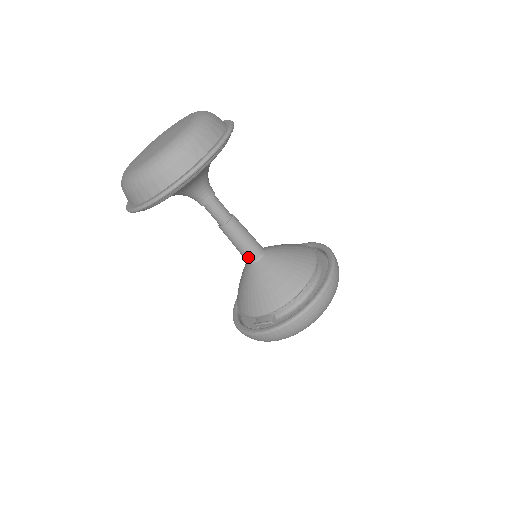
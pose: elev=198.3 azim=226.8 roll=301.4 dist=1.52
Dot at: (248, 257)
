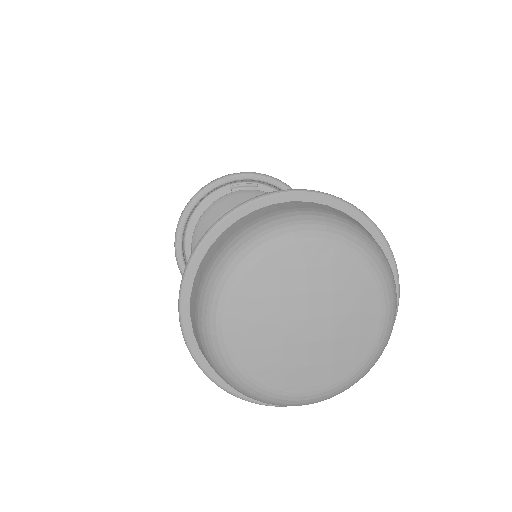
Dot at: occluded
